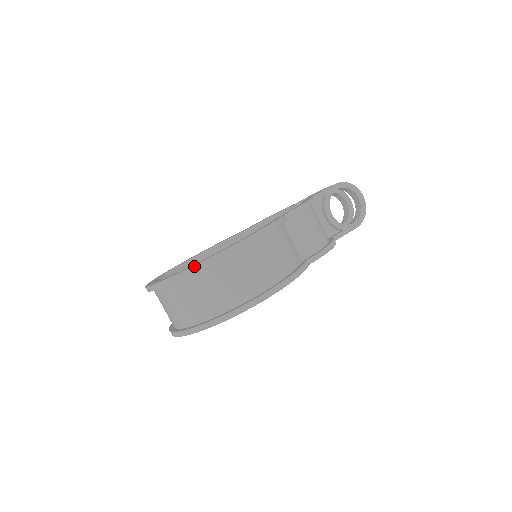
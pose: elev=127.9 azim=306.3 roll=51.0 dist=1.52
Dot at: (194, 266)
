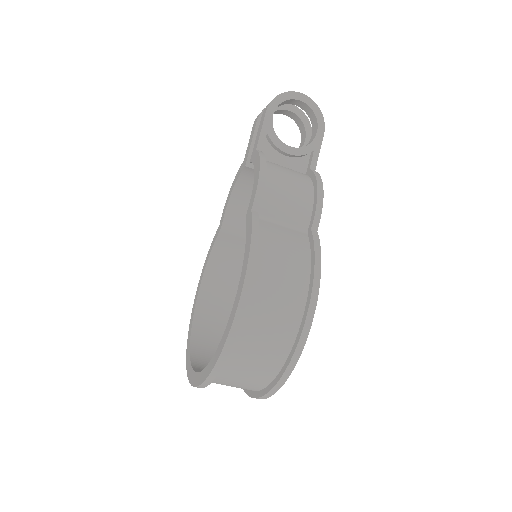
Dot at: (220, 356)
